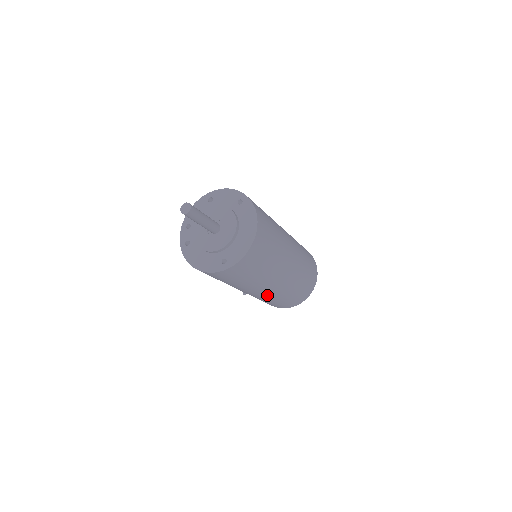
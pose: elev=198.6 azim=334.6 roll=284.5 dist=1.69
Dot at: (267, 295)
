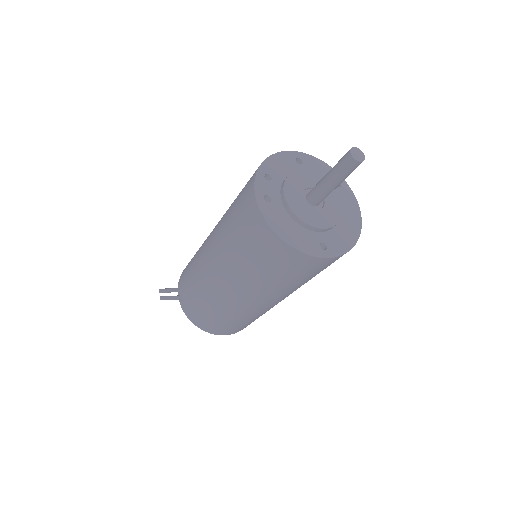
Dot at: (252, 310)
